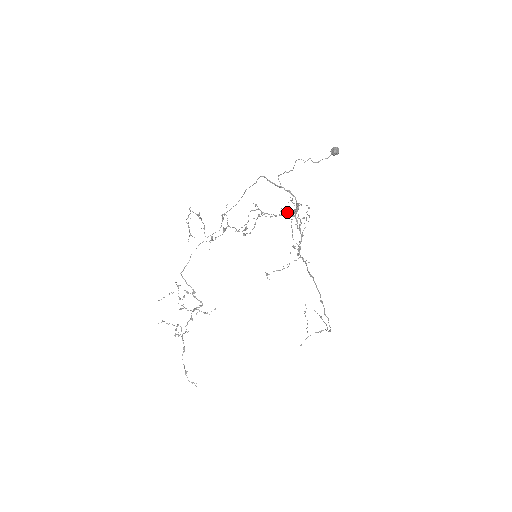
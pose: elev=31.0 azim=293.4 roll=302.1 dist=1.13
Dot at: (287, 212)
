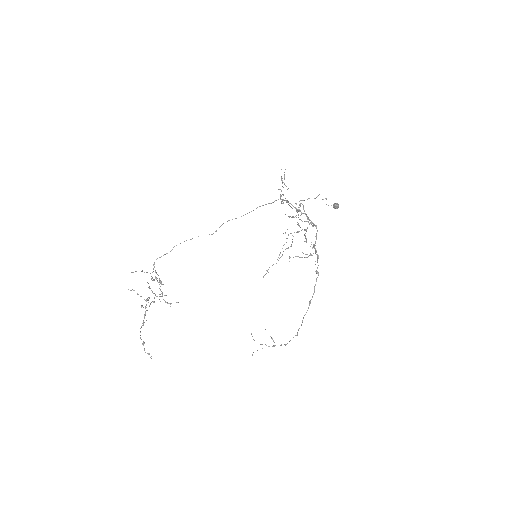
Dot at: occluded
